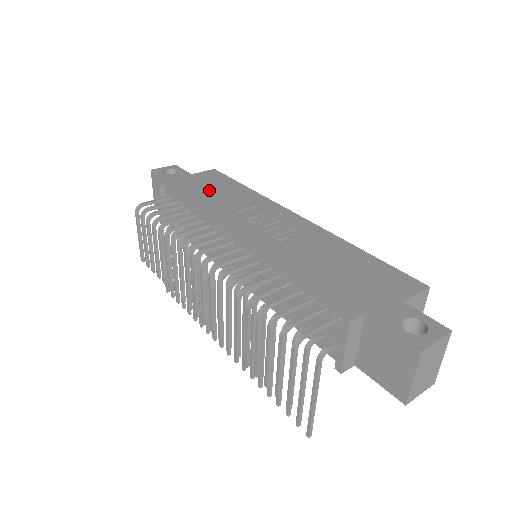
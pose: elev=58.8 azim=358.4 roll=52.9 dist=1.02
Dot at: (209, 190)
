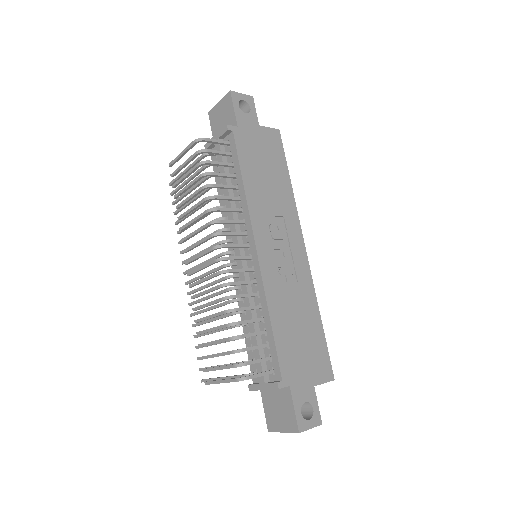
Dot at: (262, 166)
